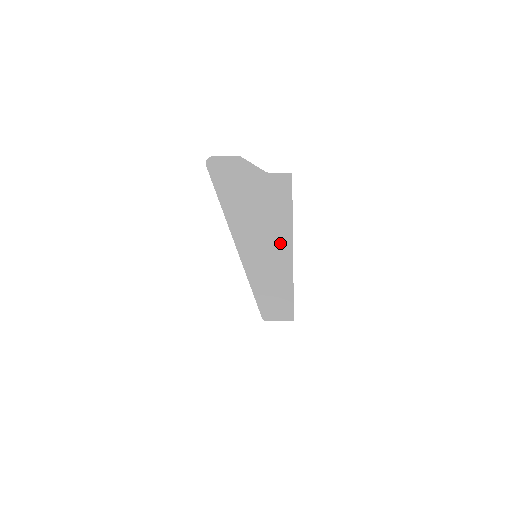
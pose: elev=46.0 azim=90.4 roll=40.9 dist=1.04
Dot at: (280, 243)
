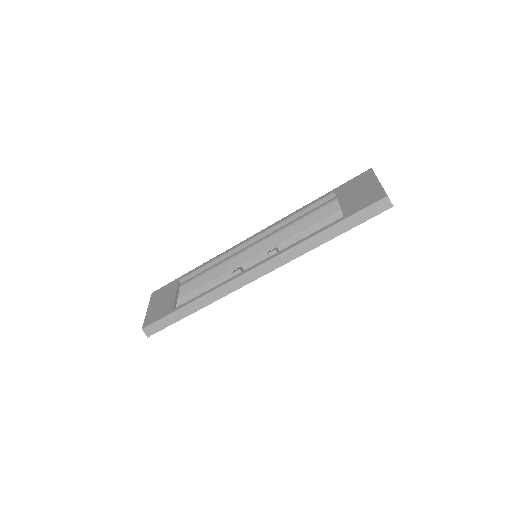
Dot at: occluded
